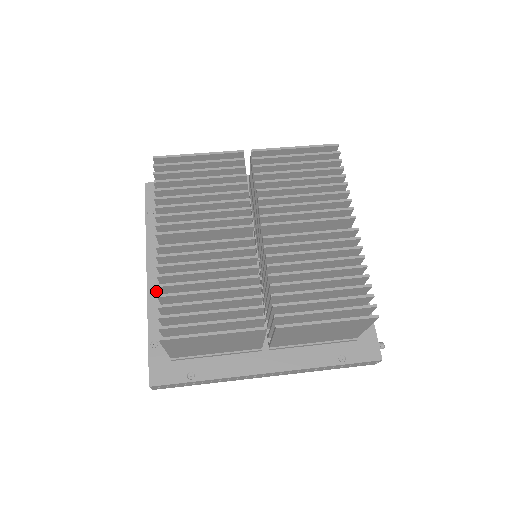
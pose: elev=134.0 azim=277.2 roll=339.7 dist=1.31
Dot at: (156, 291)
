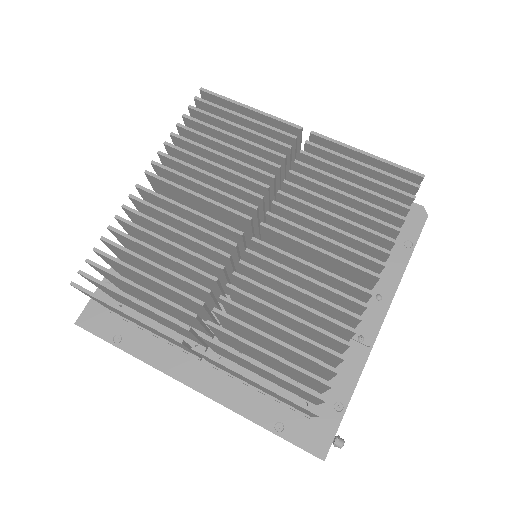
Dot at: occluded
